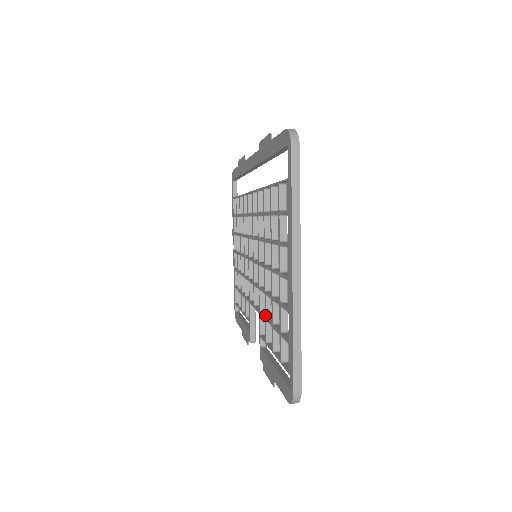
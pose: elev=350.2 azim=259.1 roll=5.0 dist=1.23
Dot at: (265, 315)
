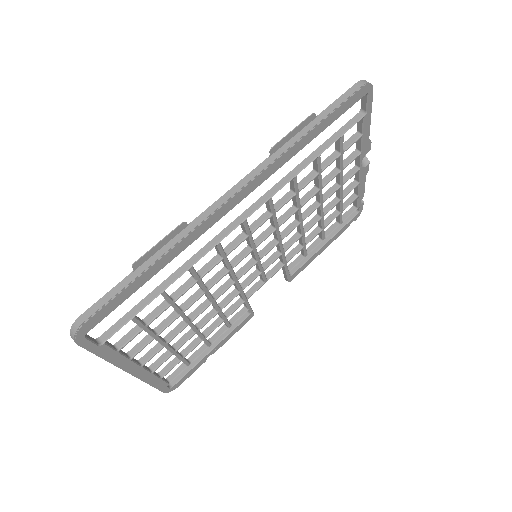
Dot at: occluded
